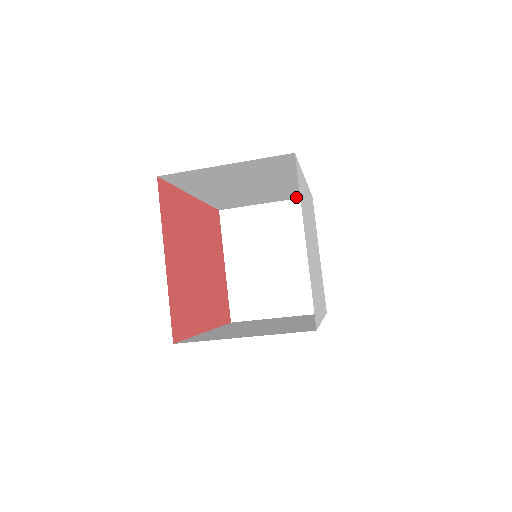
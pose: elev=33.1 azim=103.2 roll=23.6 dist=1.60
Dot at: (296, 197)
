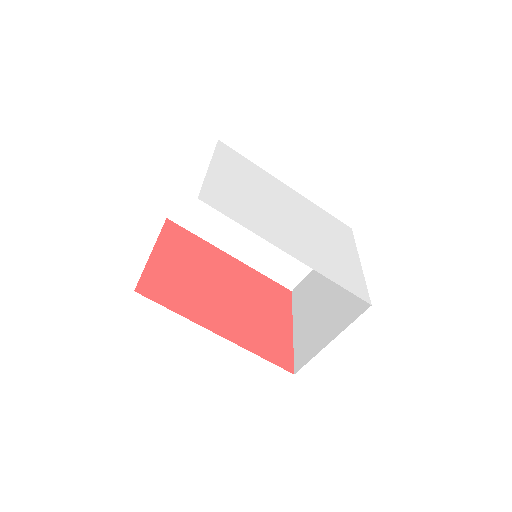
Dot at: occluded
